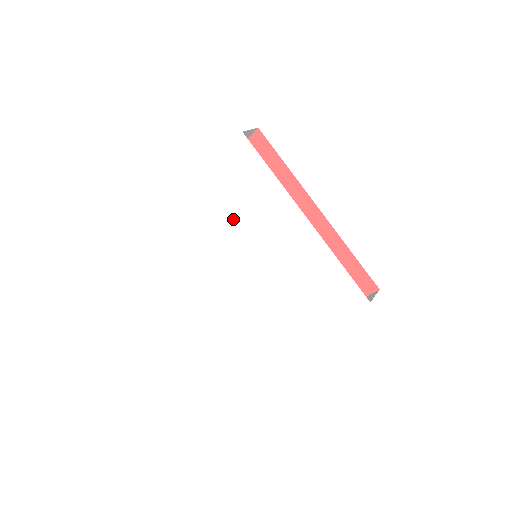
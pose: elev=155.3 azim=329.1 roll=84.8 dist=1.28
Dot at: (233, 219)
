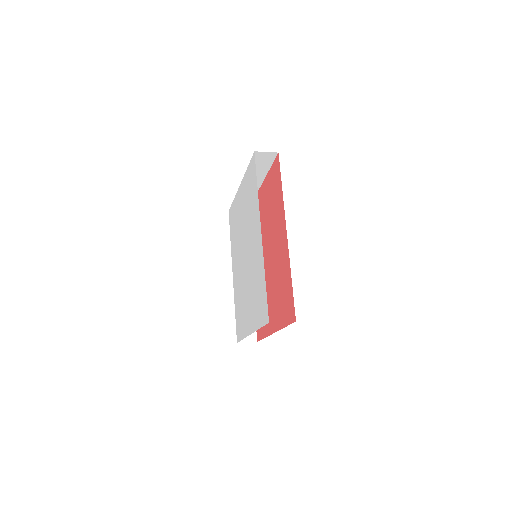
Dot at: (245, 219)
